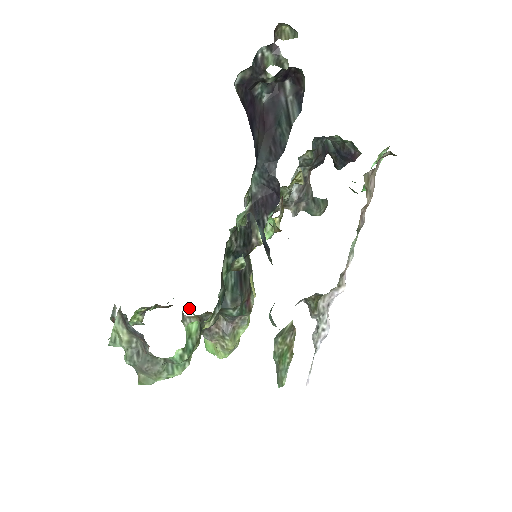
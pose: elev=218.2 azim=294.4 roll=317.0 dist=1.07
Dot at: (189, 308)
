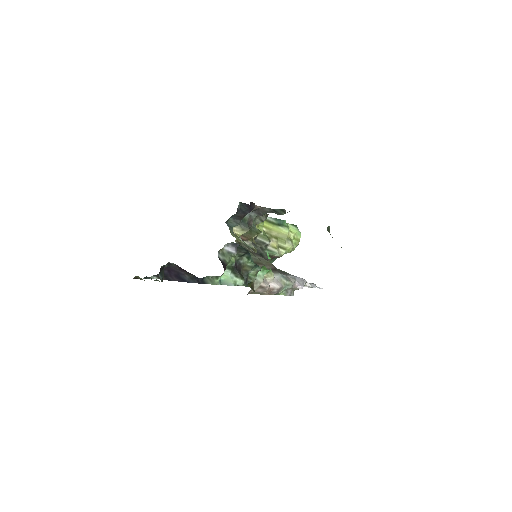
Dot at: occluded
